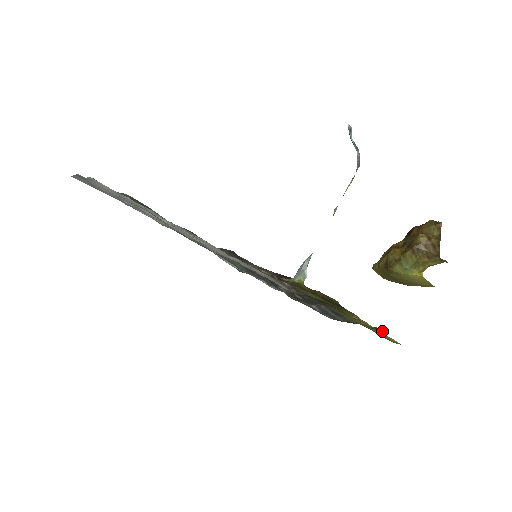
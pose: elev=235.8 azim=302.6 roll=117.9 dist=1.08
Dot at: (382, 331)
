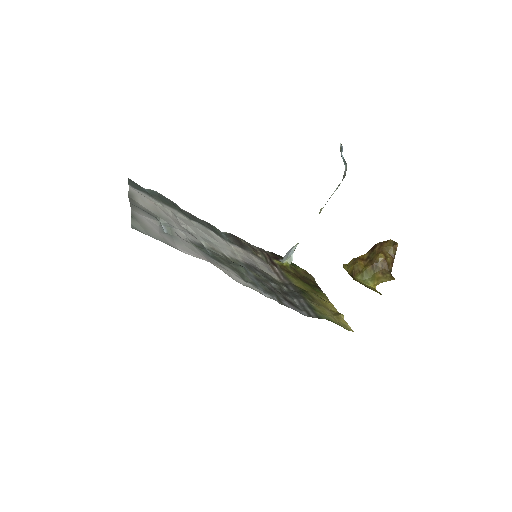
Dot at: (342, 317)
